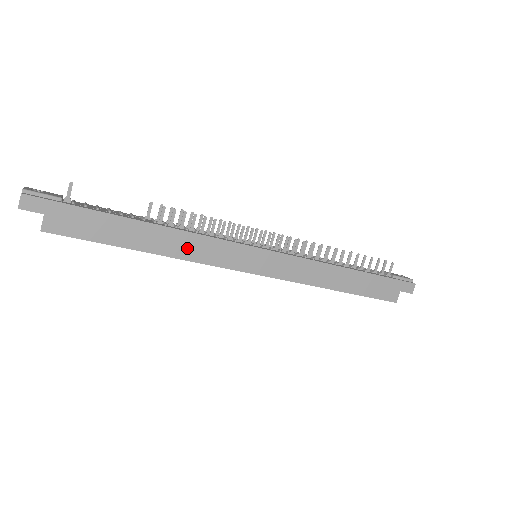
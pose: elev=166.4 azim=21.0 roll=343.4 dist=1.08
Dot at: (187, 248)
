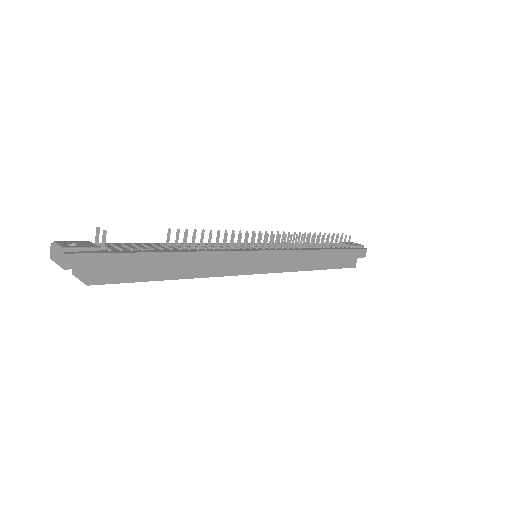
Dot at: (210, 266)
